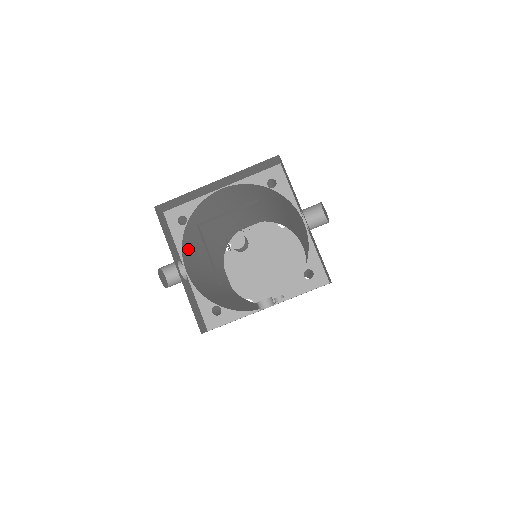
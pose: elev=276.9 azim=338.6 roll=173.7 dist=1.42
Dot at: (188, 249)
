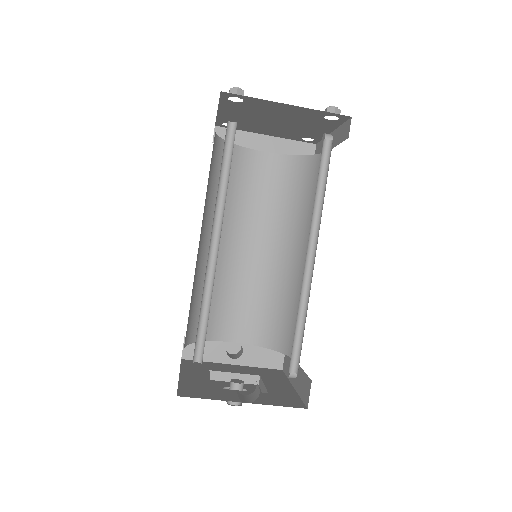
Dot at: (220, 320)
